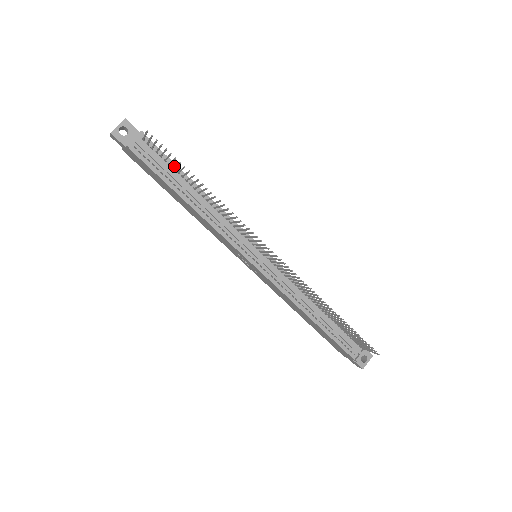
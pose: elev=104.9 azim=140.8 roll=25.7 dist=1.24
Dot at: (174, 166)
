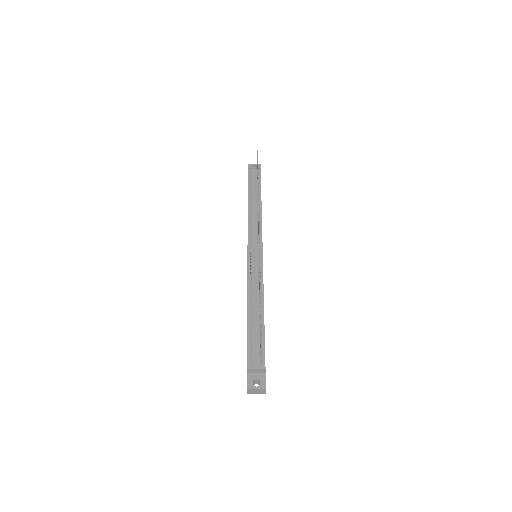
Dot at: (260, 187)
